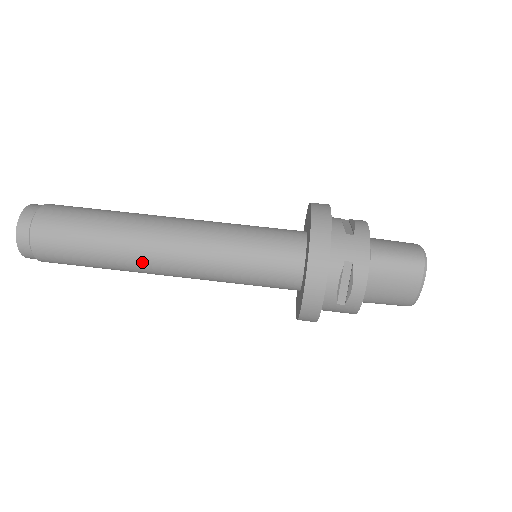
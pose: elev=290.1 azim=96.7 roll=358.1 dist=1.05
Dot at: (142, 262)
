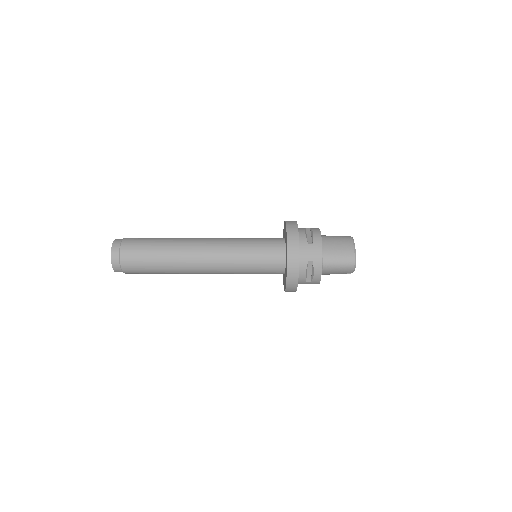
Dot at: (189, 244)
